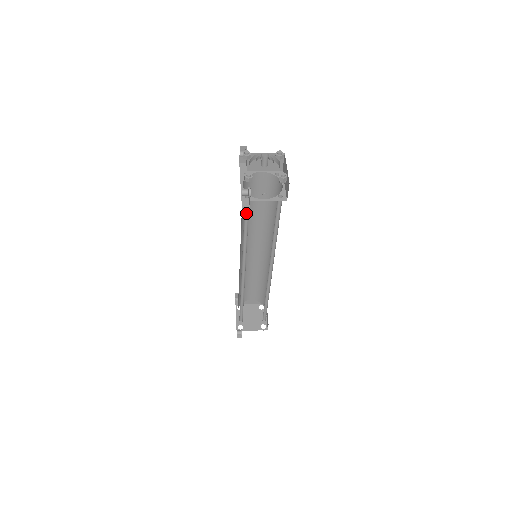
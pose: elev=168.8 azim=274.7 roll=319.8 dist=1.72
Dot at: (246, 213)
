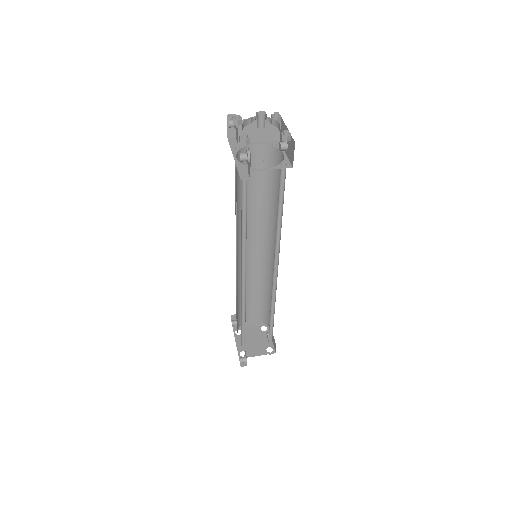
Dot at: (243, 193)
